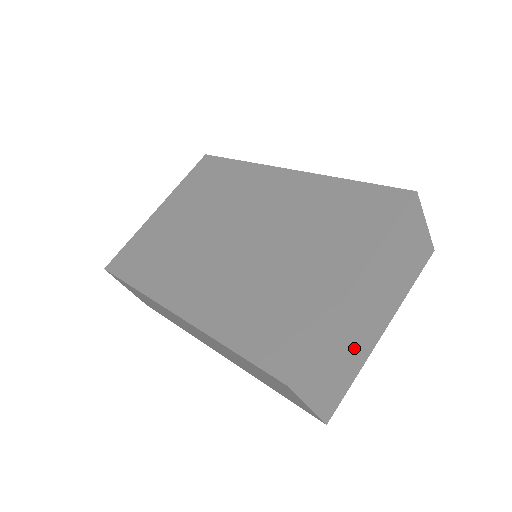
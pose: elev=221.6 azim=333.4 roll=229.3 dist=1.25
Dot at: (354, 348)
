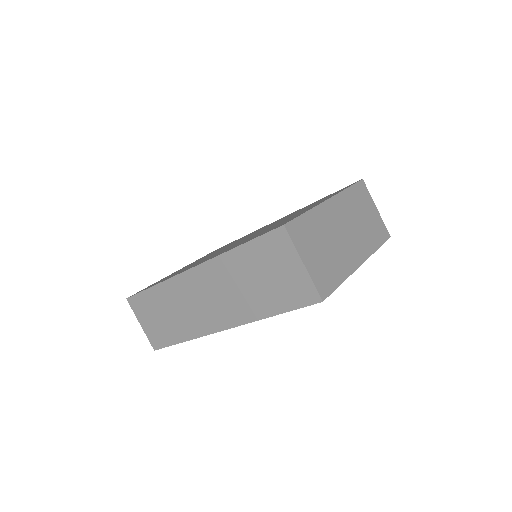
Dot at: (336, 252)
